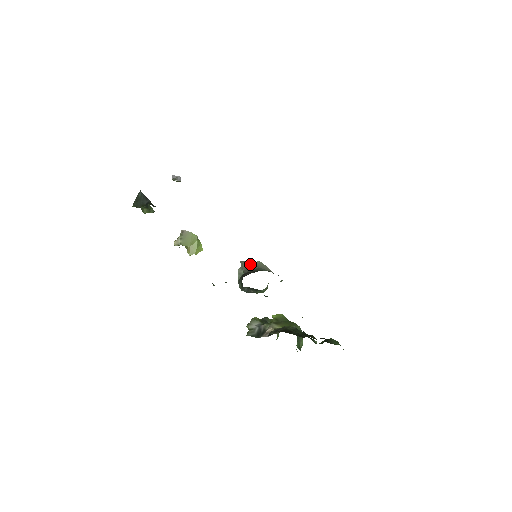
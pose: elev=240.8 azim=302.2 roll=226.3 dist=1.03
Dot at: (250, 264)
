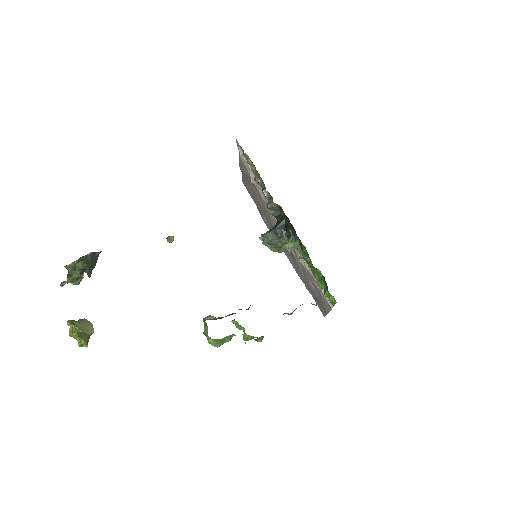
Dot at: occluded
